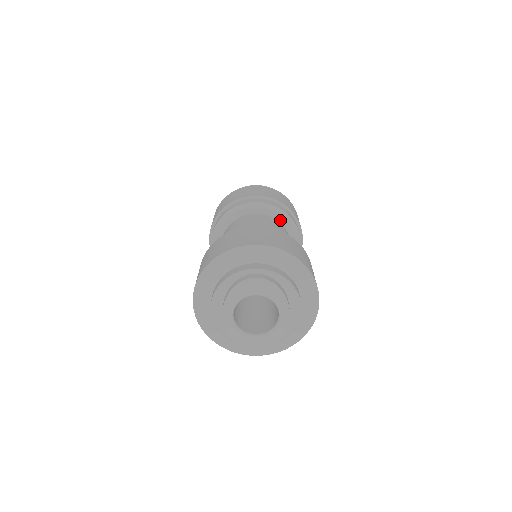
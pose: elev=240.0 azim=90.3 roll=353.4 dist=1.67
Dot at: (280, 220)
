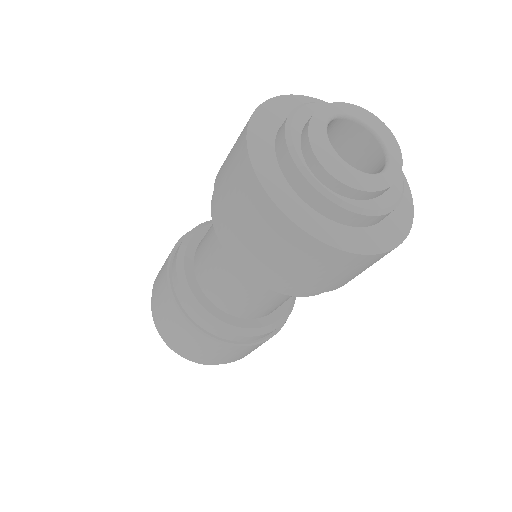
Dot at: occluded
